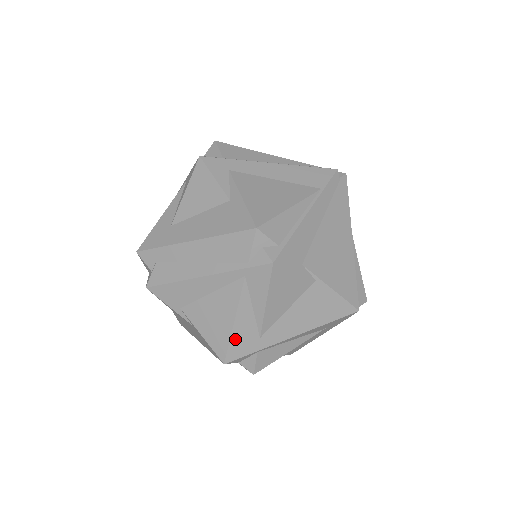
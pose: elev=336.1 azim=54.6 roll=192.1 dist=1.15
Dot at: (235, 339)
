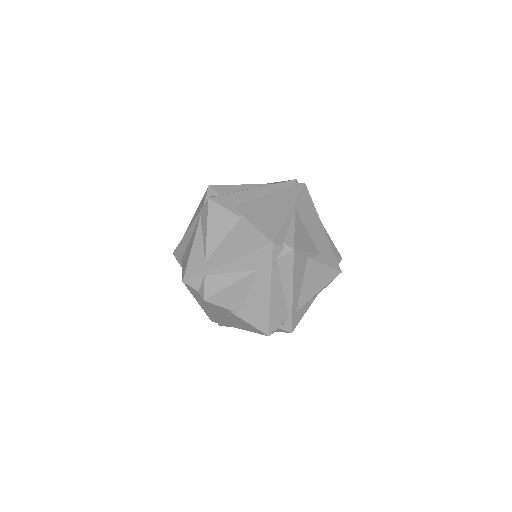
Dot at: (191, 261)
